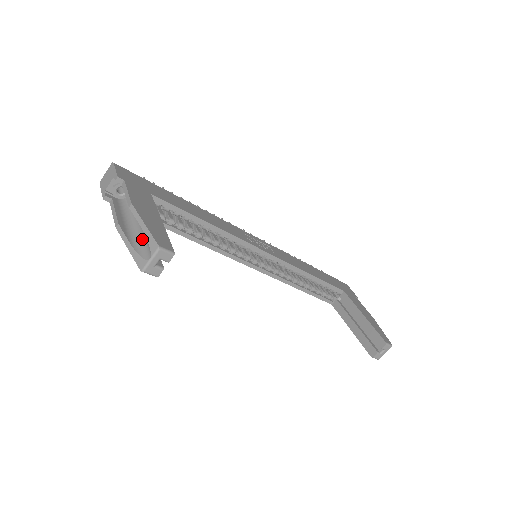
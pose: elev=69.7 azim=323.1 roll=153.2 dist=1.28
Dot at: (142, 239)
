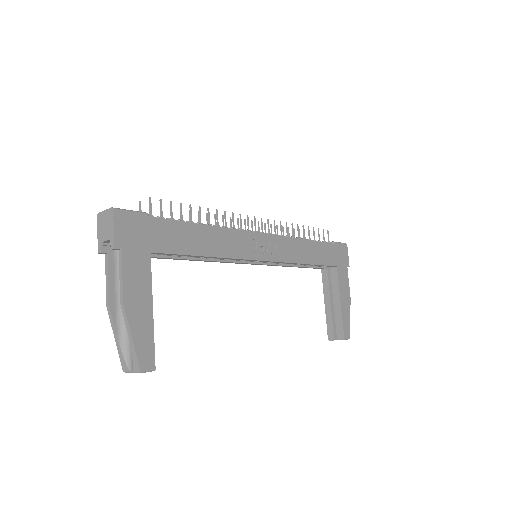
Dot at: occluded
